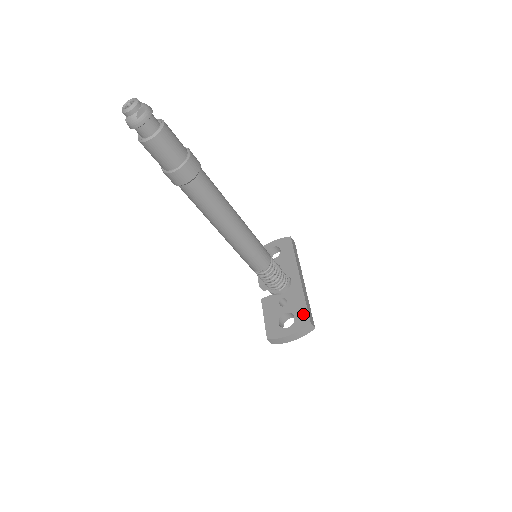
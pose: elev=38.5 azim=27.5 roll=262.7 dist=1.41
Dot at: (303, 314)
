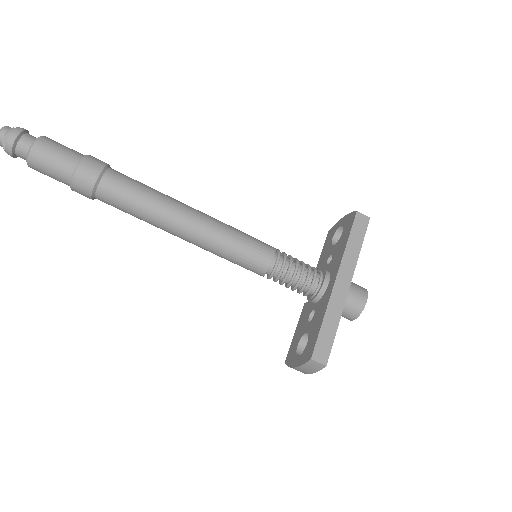
Dot at: (312, 342)
